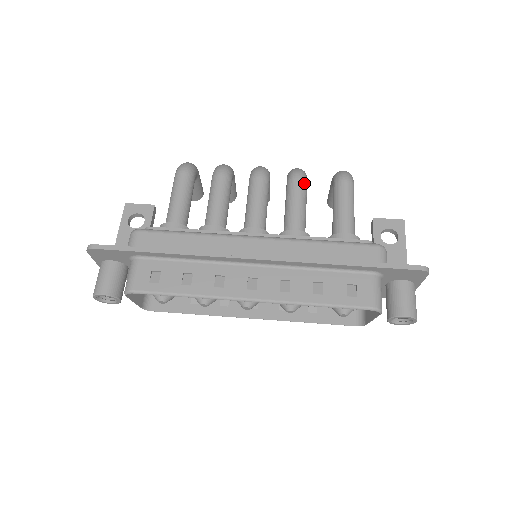
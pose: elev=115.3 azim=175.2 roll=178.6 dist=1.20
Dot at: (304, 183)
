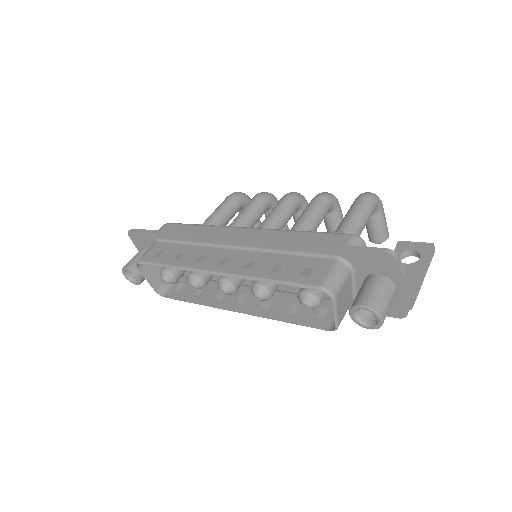
Dot at: (324, 200)
